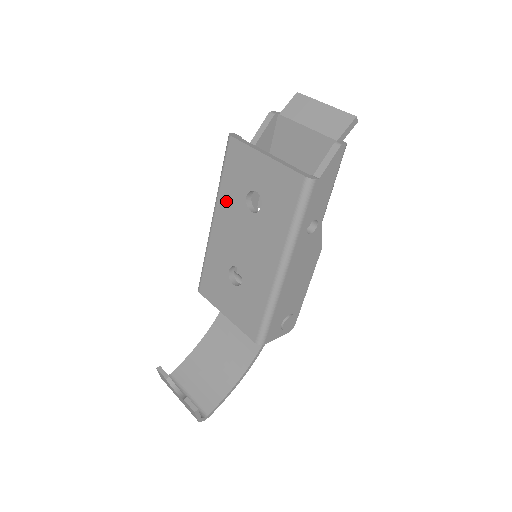
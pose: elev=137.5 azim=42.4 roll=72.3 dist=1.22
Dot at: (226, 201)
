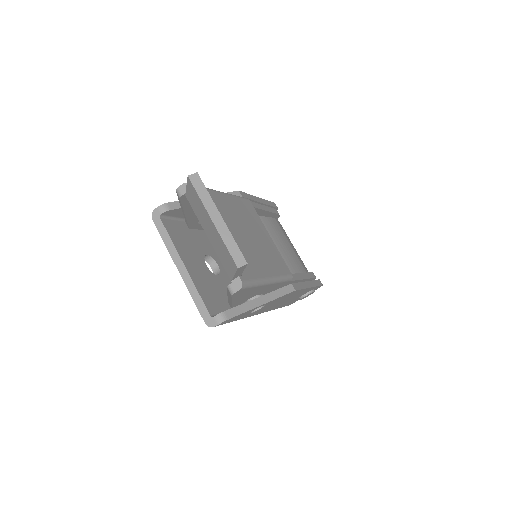
Dot at: occluded
